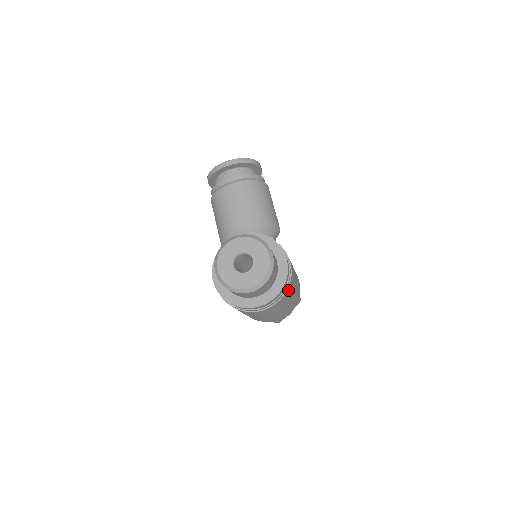
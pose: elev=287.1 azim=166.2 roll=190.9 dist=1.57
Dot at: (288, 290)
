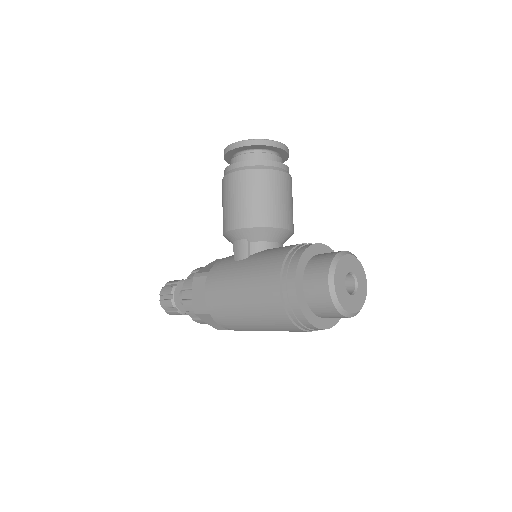
Dot at: occluded
